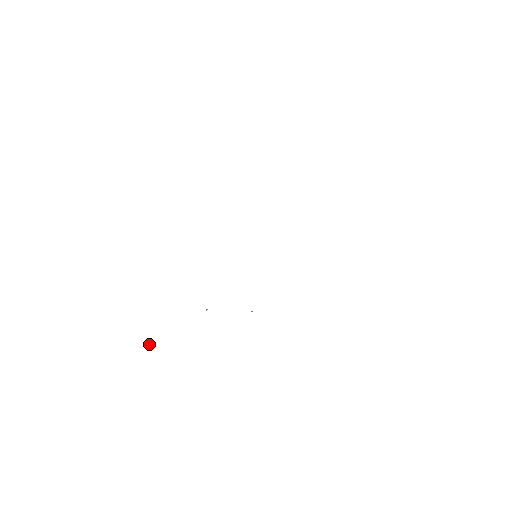
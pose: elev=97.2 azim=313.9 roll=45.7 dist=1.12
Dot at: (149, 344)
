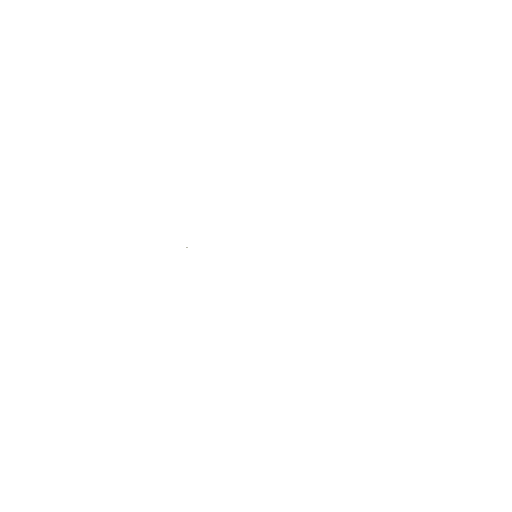
Dot at: occluded
